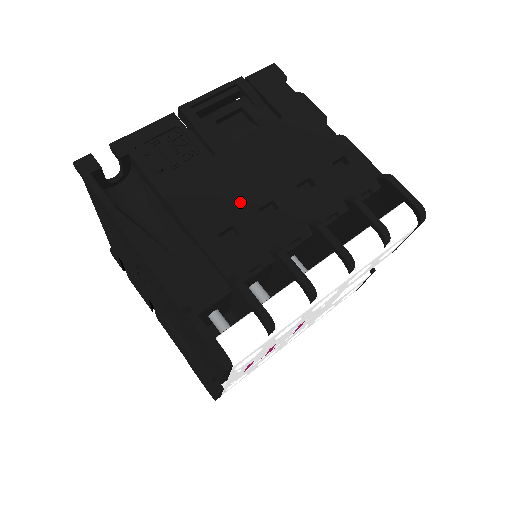
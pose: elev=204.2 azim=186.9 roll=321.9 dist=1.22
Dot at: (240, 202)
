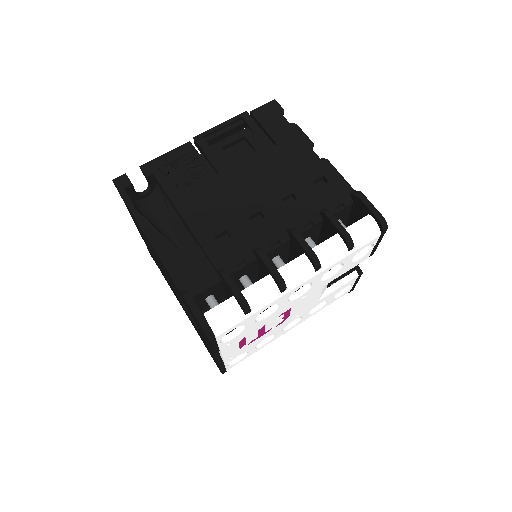
Dot at: (234, 212)
